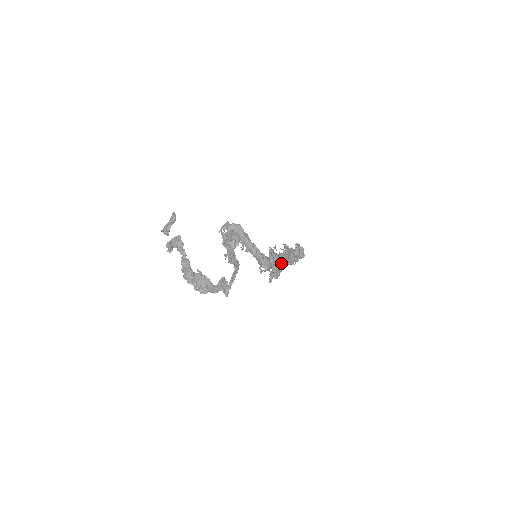
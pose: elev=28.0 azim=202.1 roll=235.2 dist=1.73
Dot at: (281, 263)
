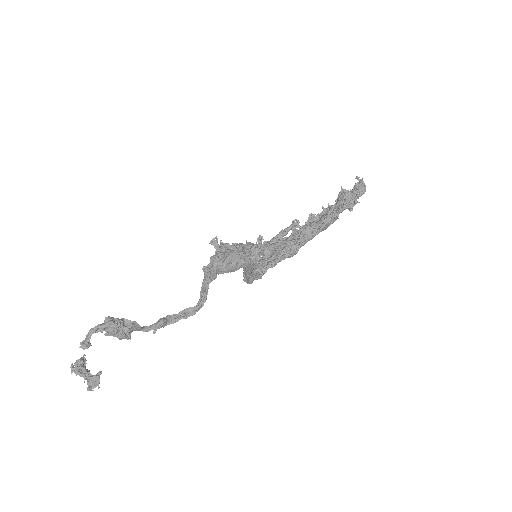
Dot at: (287, 257)
